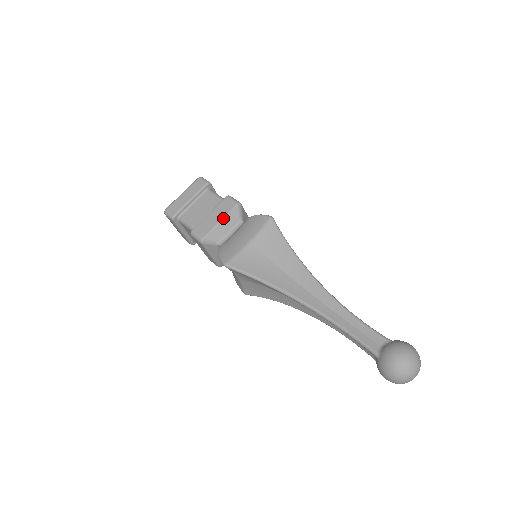
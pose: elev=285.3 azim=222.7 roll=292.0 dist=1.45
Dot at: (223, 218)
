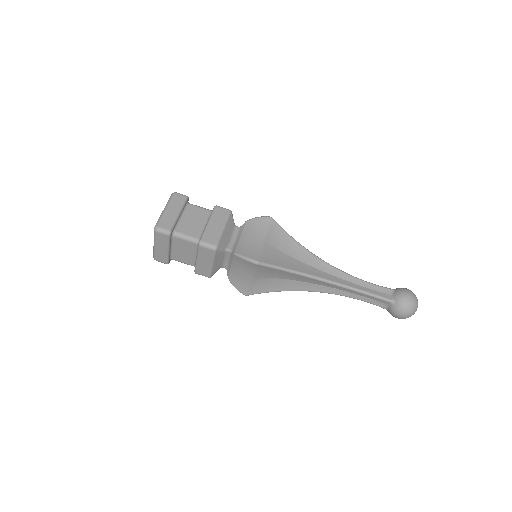
Dot at: (225, 225)
